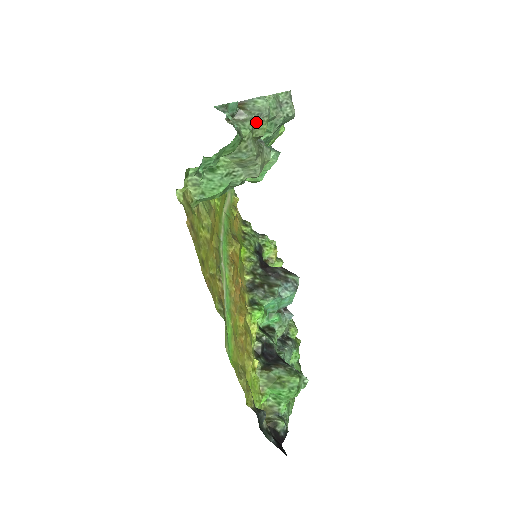
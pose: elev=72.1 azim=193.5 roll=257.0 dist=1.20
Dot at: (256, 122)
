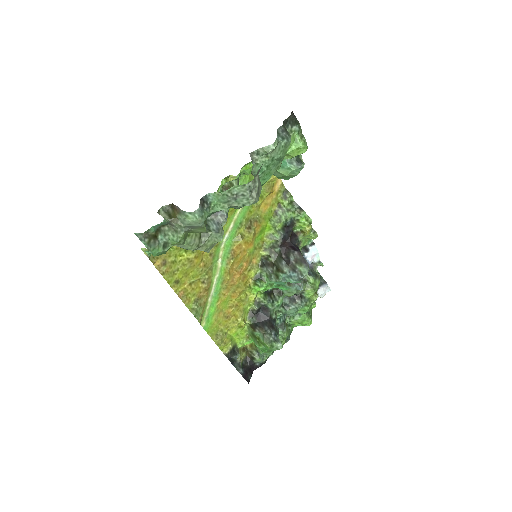
Dot at: (191, 228)
